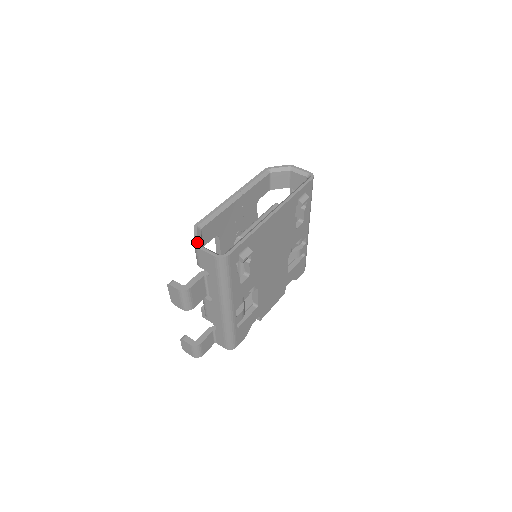
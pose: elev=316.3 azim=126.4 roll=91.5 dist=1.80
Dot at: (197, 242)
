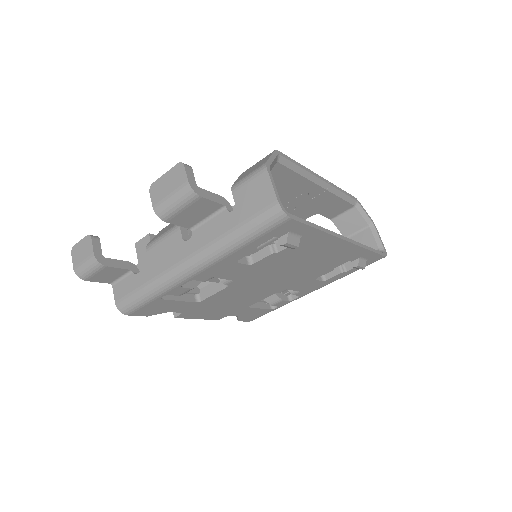
Dot at: (270, 165)
